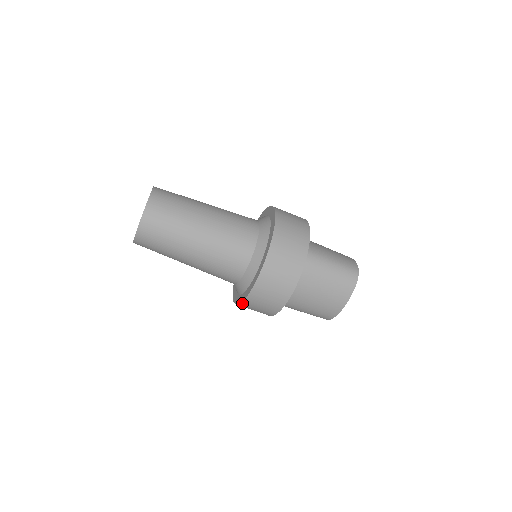
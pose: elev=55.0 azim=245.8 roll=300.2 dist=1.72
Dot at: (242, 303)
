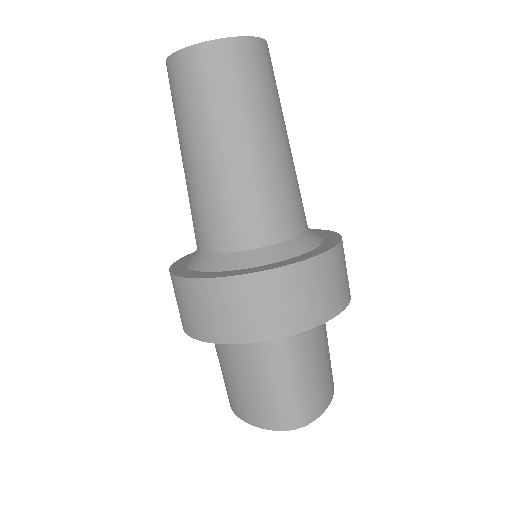
Dot at: occluded
